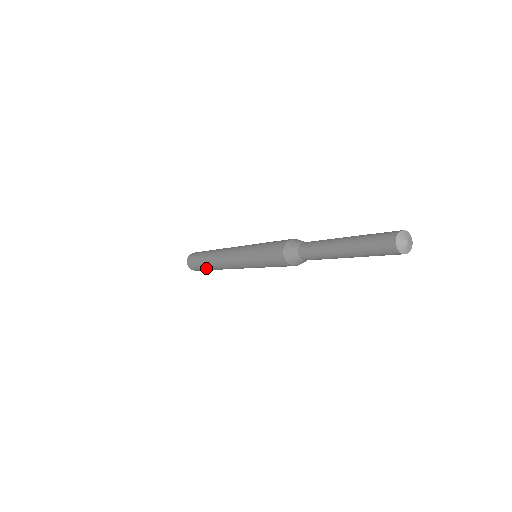
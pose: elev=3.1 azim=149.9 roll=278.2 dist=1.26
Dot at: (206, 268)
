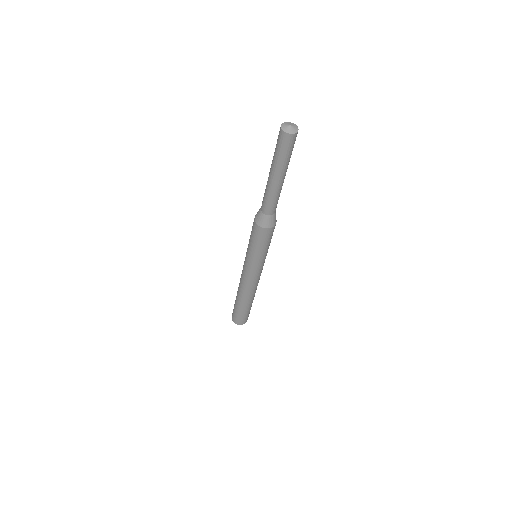
Dot at: (240, 307)
